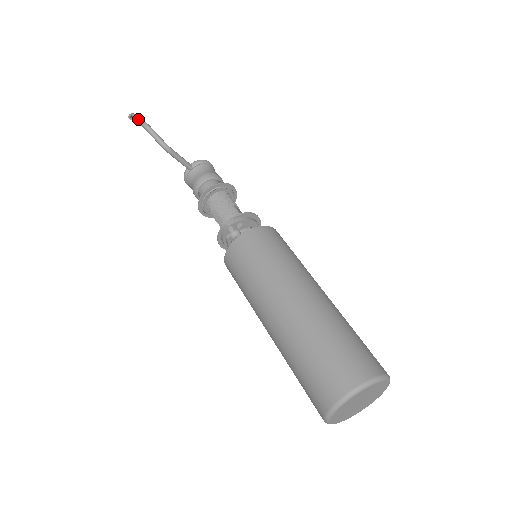
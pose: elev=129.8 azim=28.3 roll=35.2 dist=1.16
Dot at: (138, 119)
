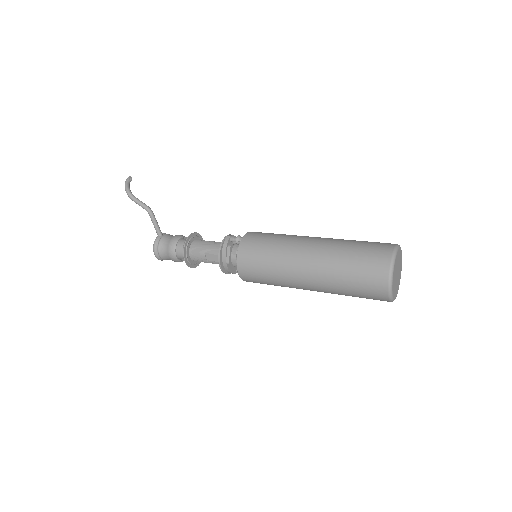
Dot at: (129, 186)
